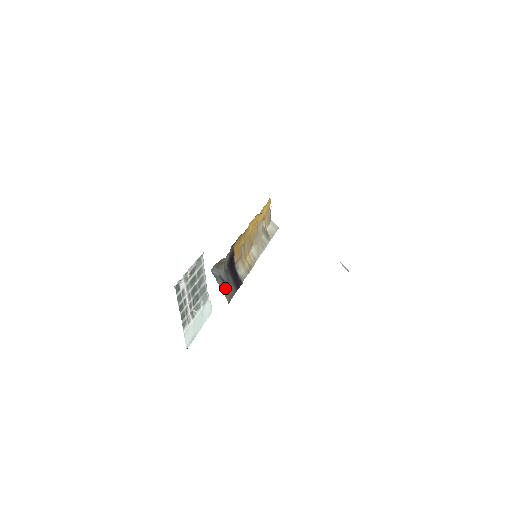
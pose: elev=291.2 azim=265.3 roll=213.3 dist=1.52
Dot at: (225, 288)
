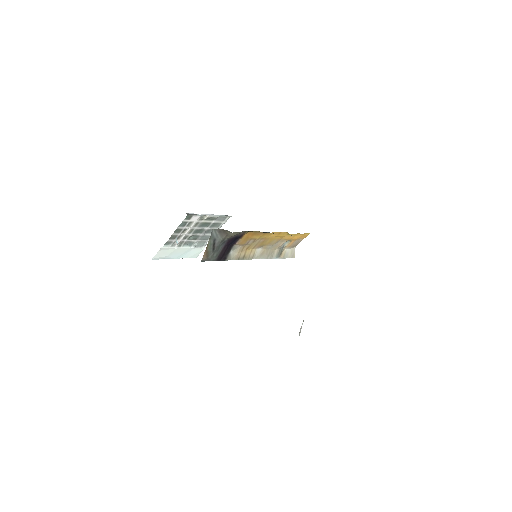
Dot at: (210, 250)
